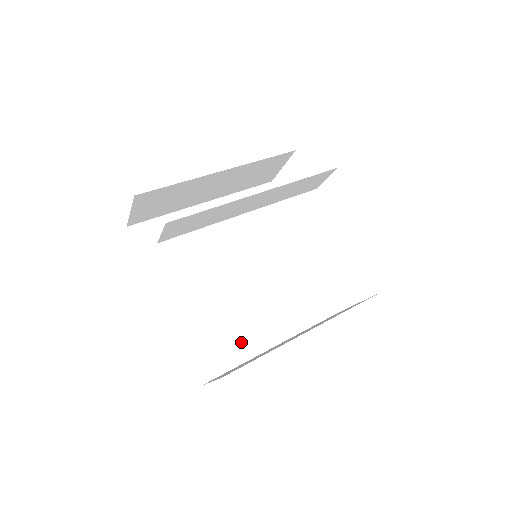
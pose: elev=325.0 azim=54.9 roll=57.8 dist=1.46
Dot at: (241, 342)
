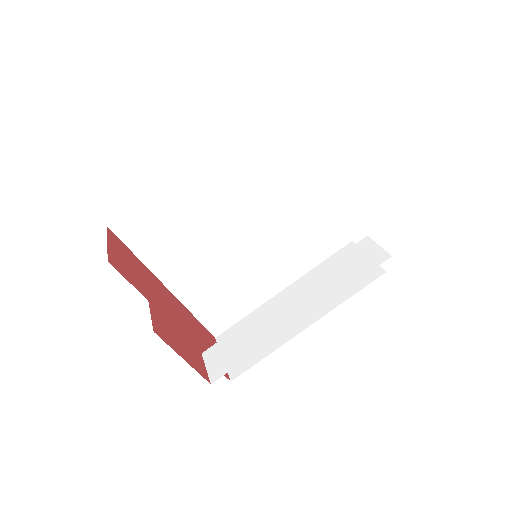
Dot at: (248, 297)
